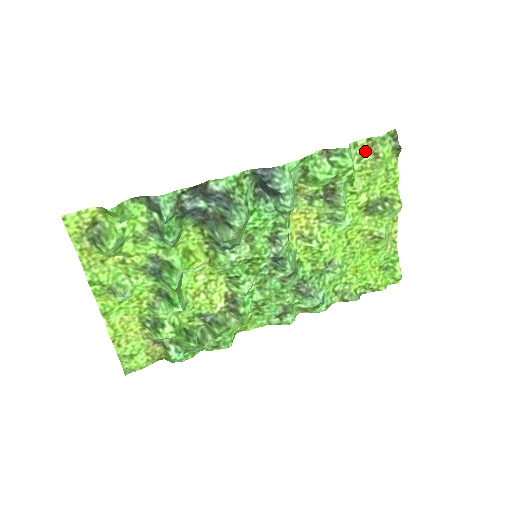
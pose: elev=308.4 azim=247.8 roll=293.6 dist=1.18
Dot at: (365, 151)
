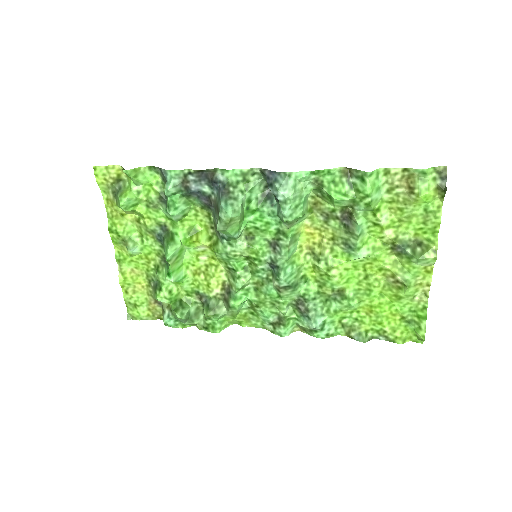
Dot at: (399, 182)
